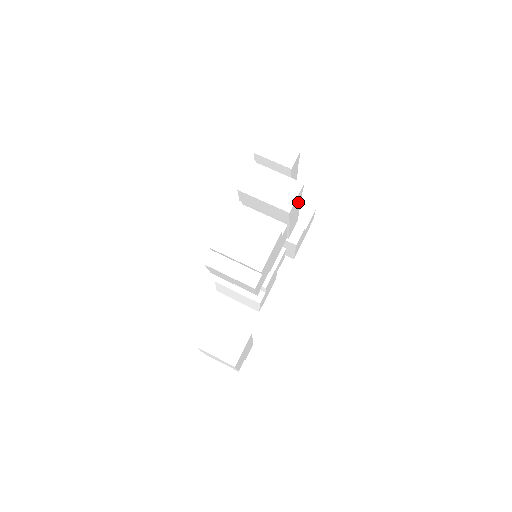
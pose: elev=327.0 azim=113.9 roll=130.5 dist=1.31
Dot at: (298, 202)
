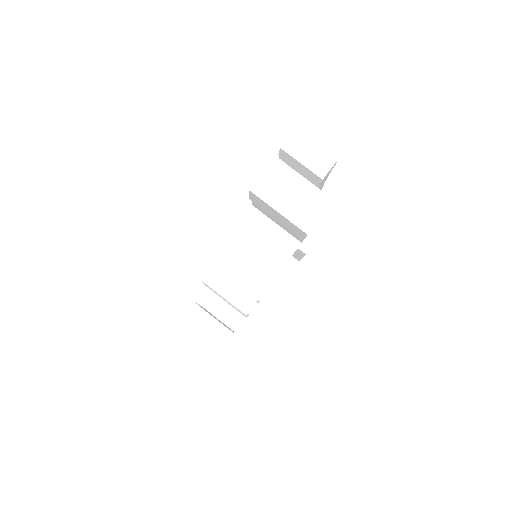
Dot at: occluded
